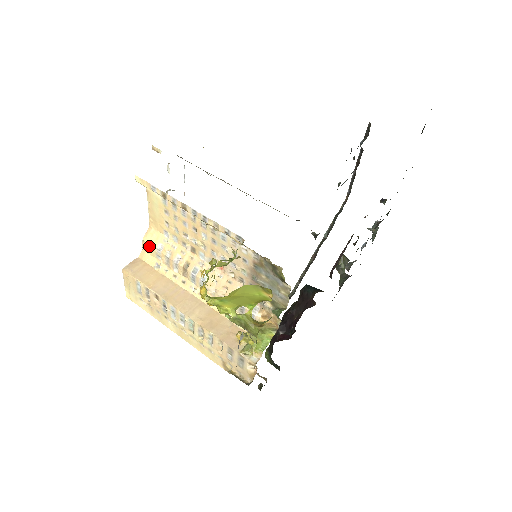
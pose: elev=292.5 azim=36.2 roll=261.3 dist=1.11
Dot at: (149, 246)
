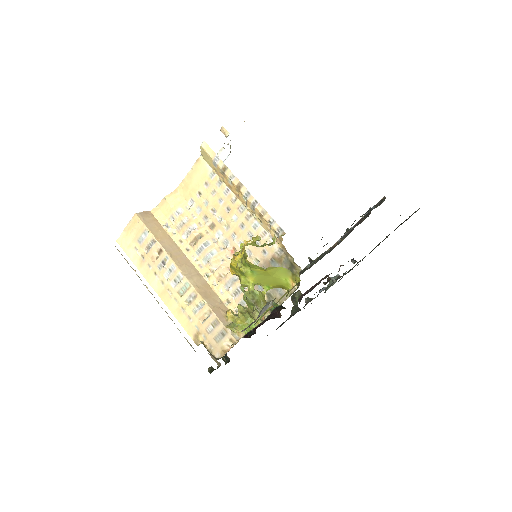
Dot at: (168, 205)
